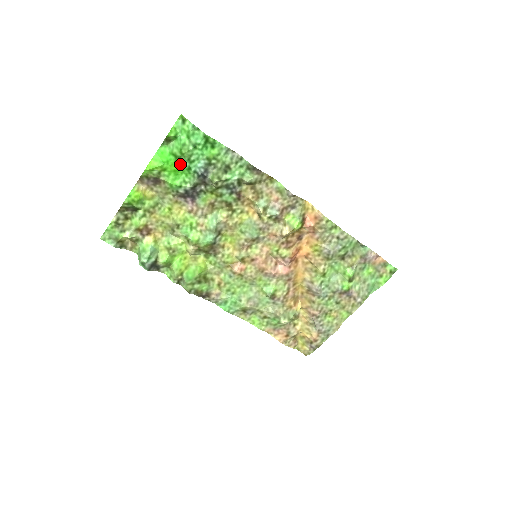
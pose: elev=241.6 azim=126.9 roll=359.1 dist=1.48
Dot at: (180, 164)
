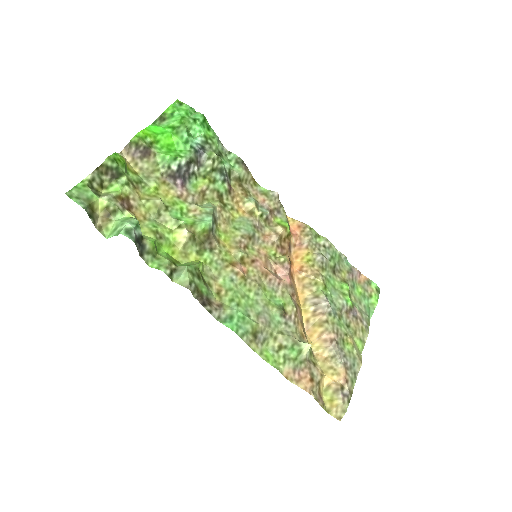
Dot at: (177, 136)
